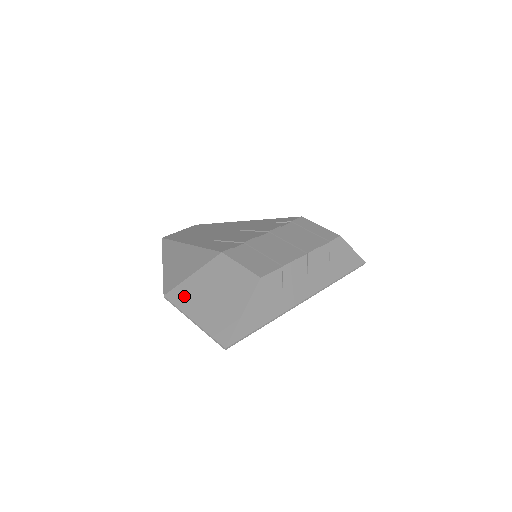
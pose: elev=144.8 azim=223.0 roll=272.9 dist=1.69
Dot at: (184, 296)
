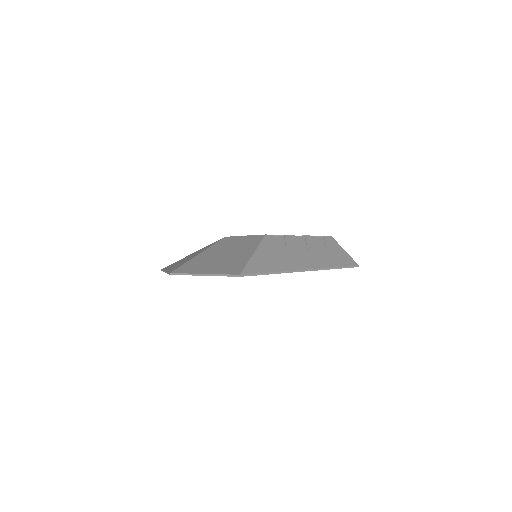
Dot at: (191, 266)
